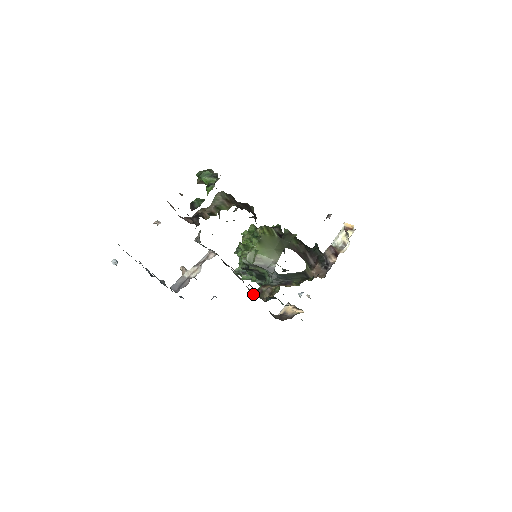
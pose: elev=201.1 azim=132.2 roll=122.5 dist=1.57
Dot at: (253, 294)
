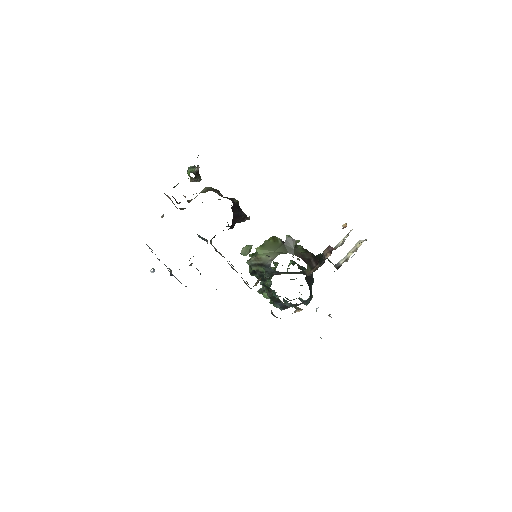
Dot at: occluded
